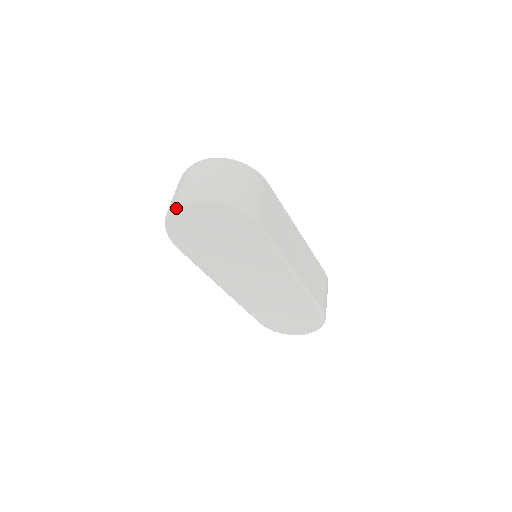
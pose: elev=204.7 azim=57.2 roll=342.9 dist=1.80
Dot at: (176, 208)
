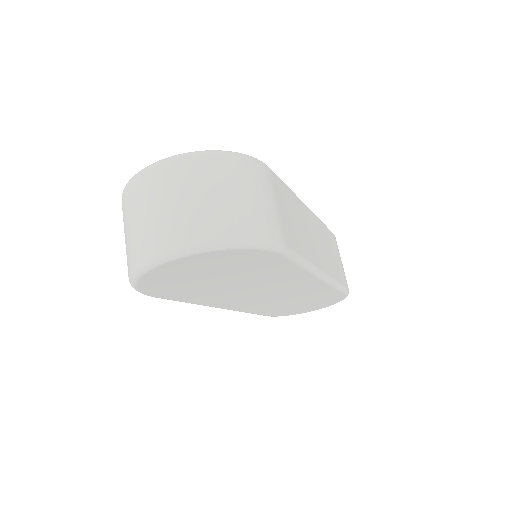
Dot at: (150, 268)
